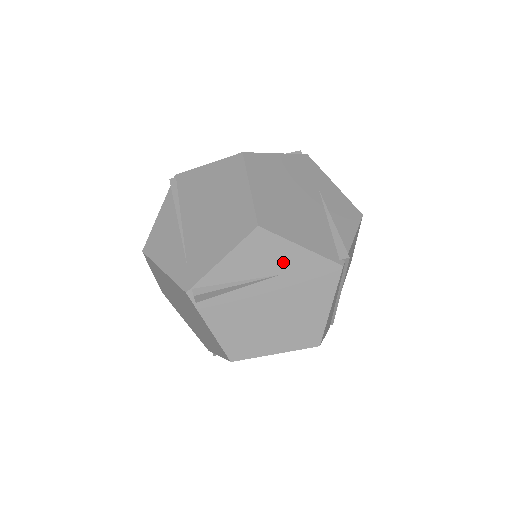
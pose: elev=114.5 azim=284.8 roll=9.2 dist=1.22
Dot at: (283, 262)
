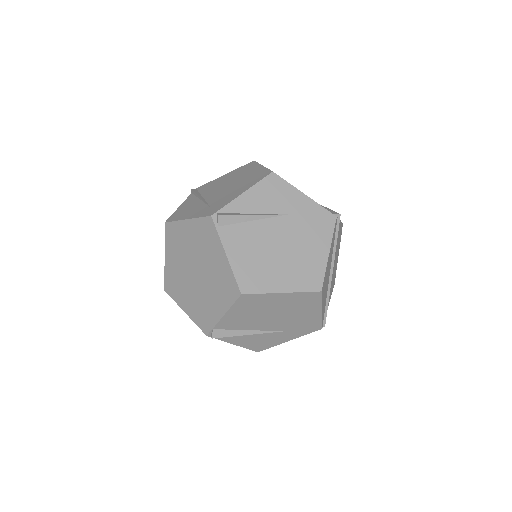
Dot at: (290, 204)
